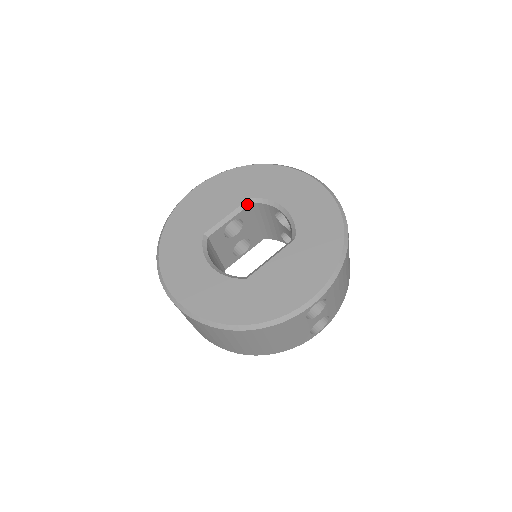
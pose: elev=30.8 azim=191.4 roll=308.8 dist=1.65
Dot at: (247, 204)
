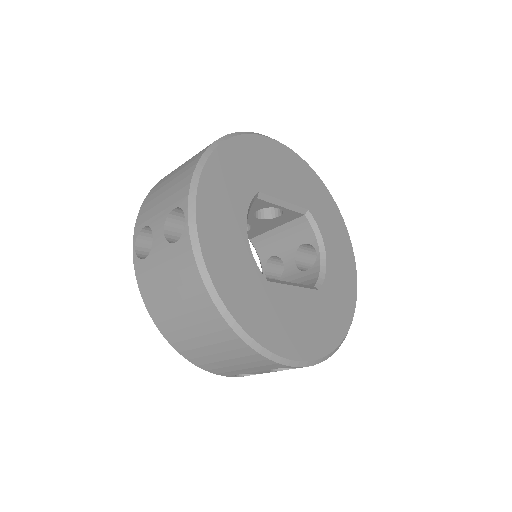
Dot at: (302, 211)
